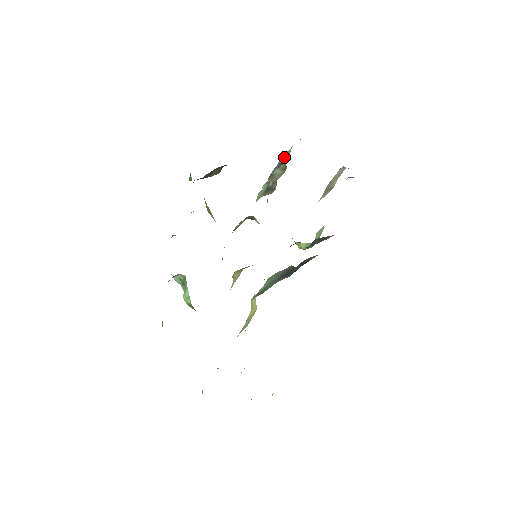
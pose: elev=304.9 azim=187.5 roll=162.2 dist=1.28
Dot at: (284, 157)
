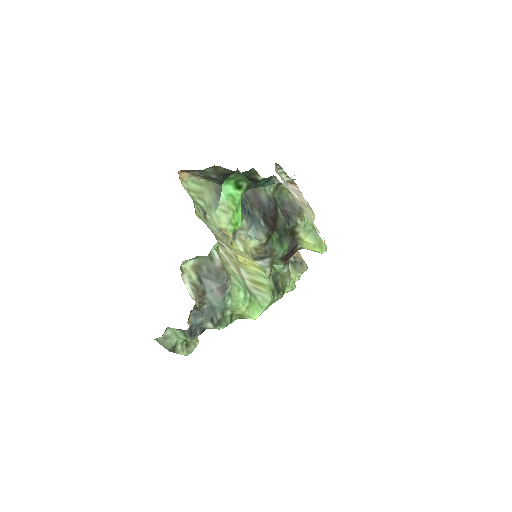
Dot at: occluded
